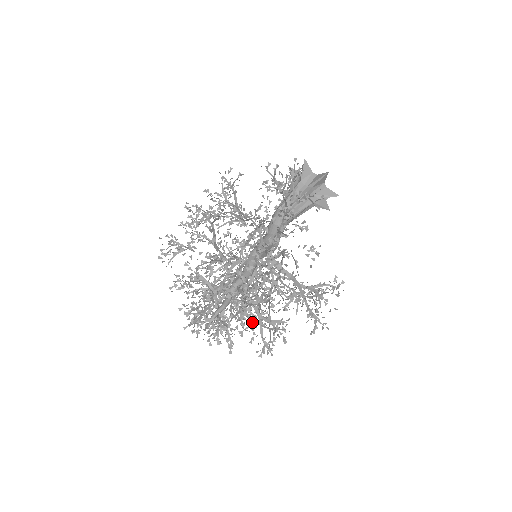
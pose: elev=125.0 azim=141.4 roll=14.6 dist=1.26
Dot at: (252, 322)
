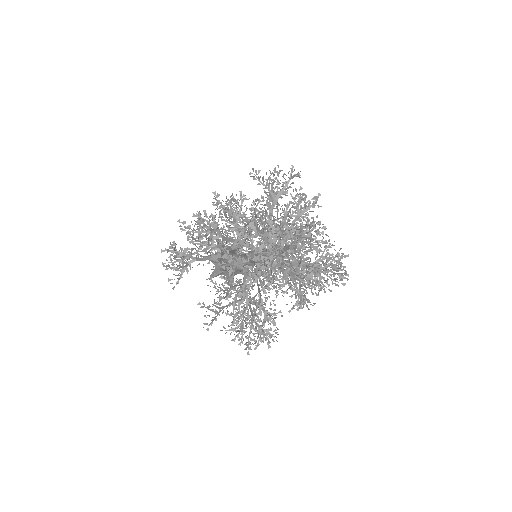
Dot at: occluded
